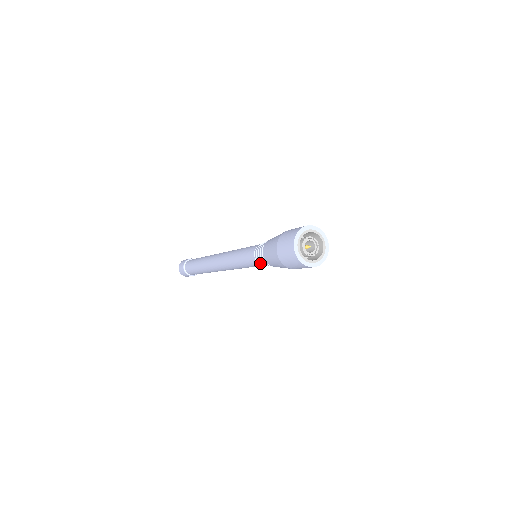
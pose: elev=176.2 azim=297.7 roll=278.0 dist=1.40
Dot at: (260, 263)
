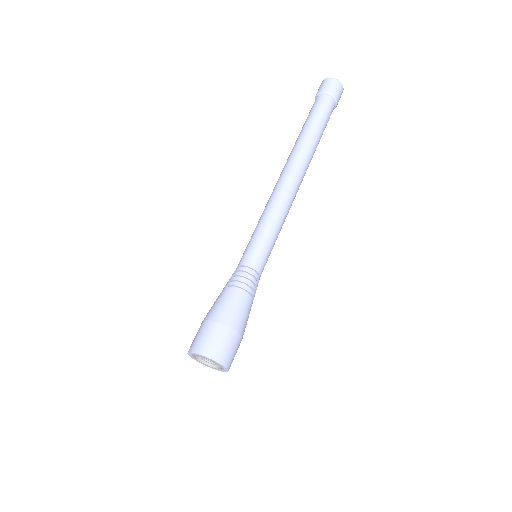
Dot at: occluded
